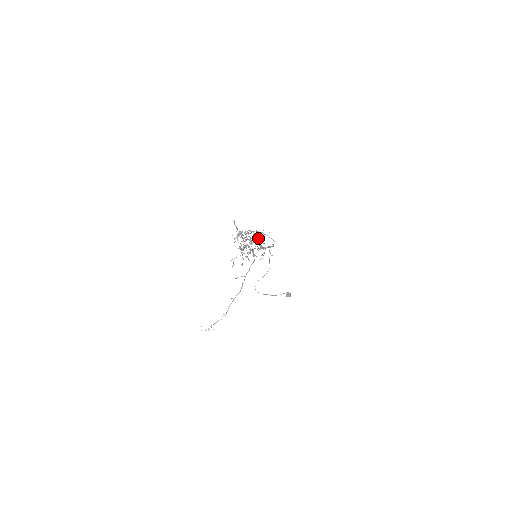
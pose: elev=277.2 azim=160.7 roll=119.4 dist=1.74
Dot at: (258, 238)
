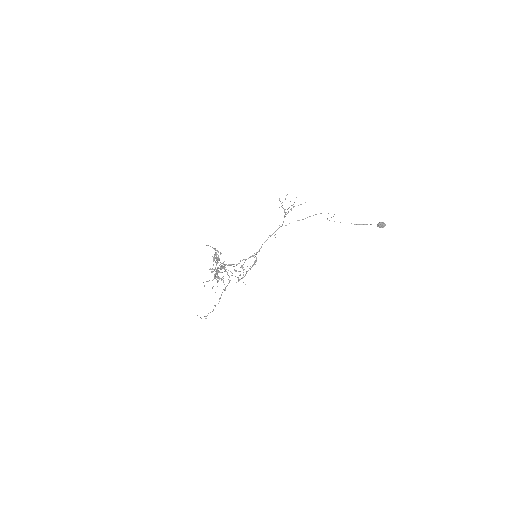
Dot at: (225, 270)
